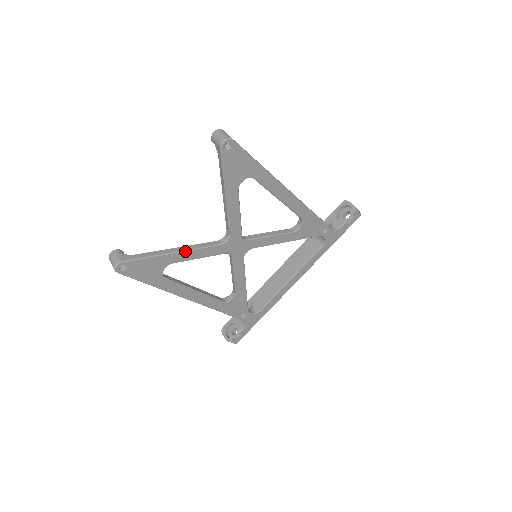
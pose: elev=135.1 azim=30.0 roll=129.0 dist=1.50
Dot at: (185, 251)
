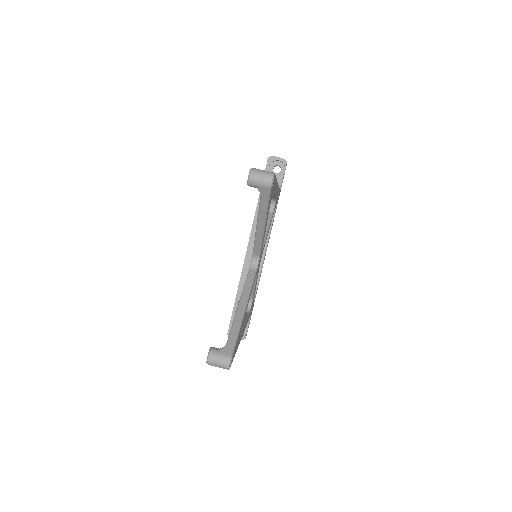
Dot at: (248, 300)
